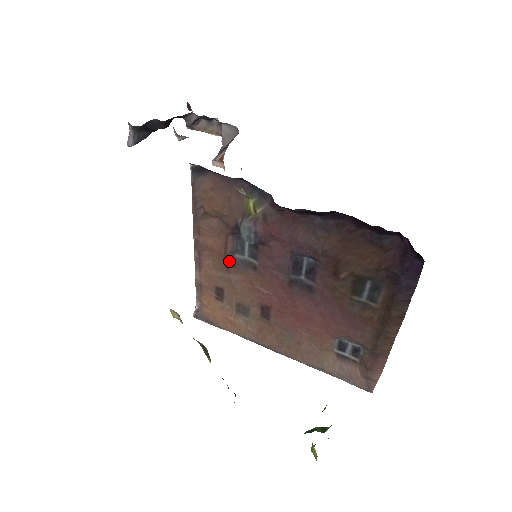
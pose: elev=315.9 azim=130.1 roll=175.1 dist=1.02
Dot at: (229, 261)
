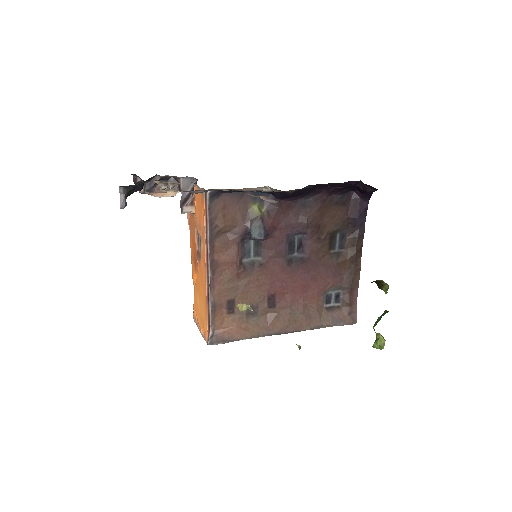
Dot at: (240, 267)
